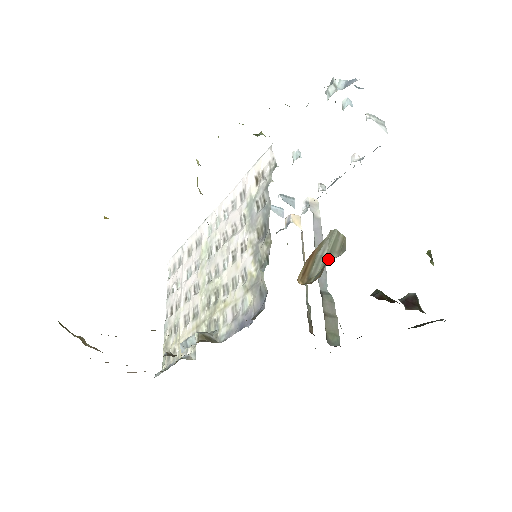
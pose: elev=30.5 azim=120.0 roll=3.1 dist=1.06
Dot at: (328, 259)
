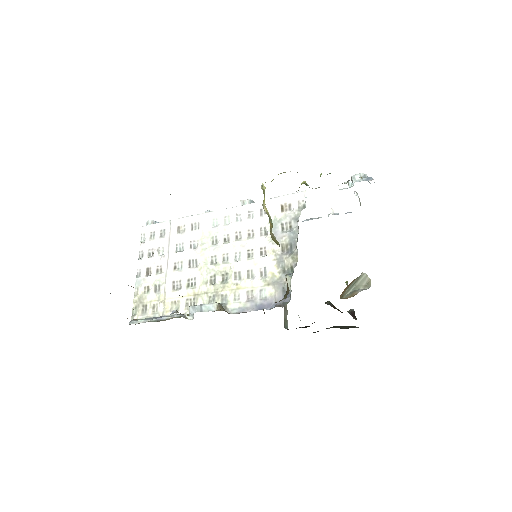
Dot at: (357, 288)
